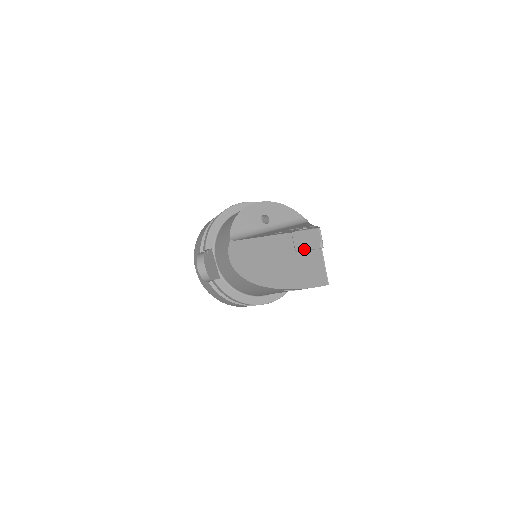
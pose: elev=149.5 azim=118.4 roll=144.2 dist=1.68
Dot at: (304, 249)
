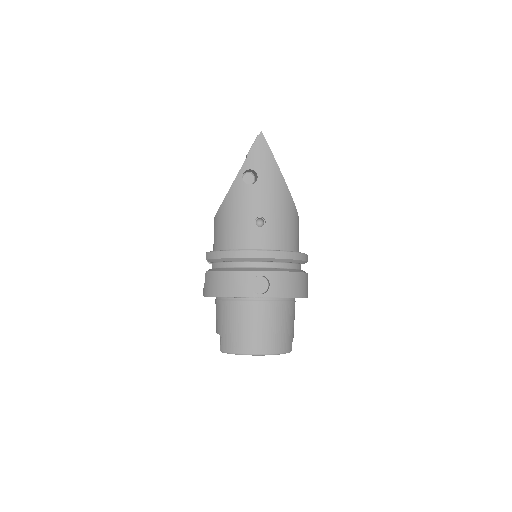
Dot at: (250, 148)
